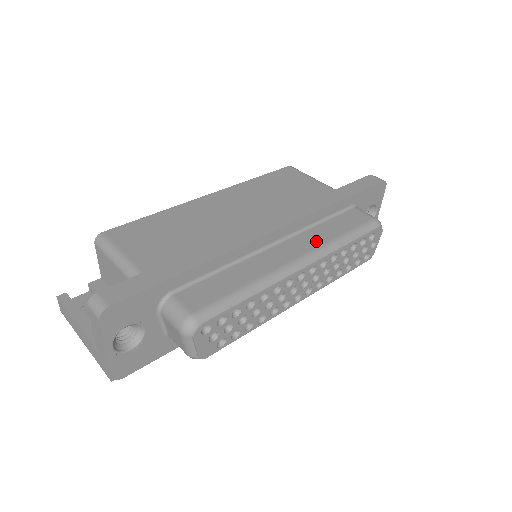
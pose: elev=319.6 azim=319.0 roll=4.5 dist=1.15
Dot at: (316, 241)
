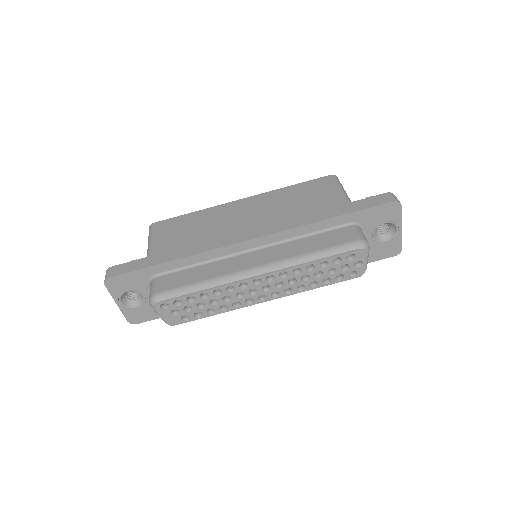
Dot at: (285, 254)
